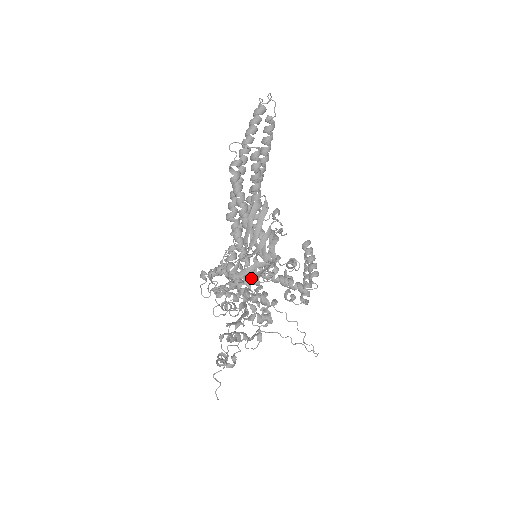
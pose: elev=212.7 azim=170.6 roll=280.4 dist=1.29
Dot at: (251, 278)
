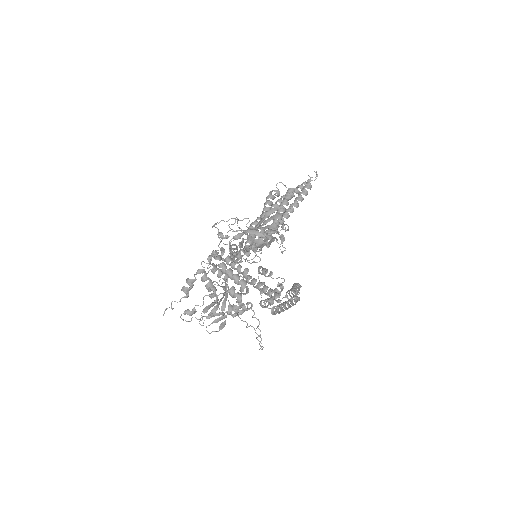
Dot at: occluded
